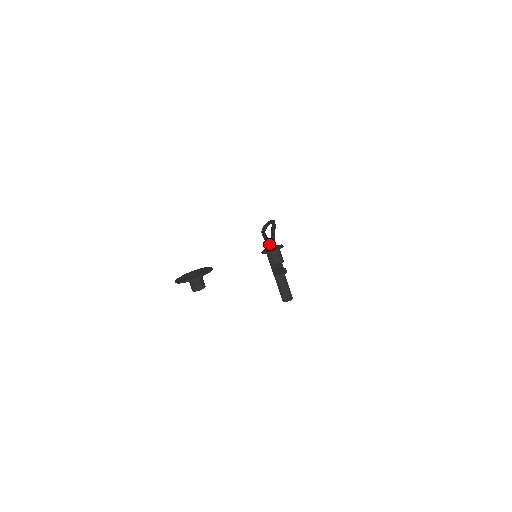
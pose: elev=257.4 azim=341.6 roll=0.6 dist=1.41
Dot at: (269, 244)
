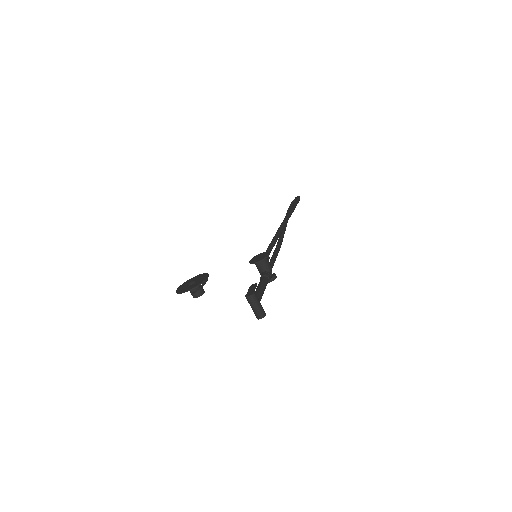
Dot at: (280, 234)
